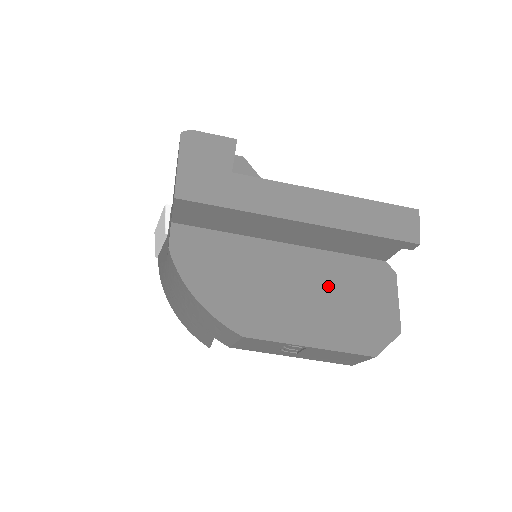
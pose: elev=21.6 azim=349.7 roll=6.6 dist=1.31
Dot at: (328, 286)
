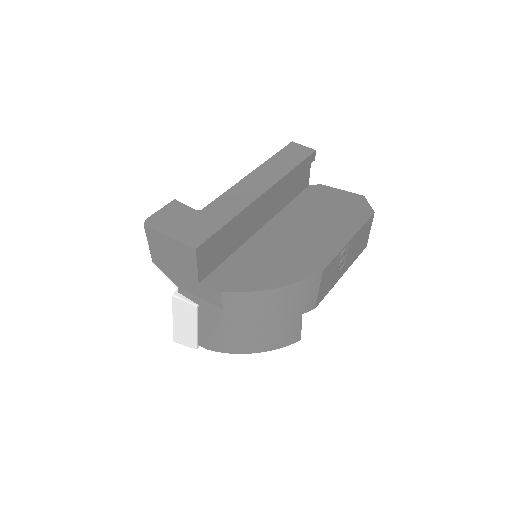
Dot at: (310, 217)
